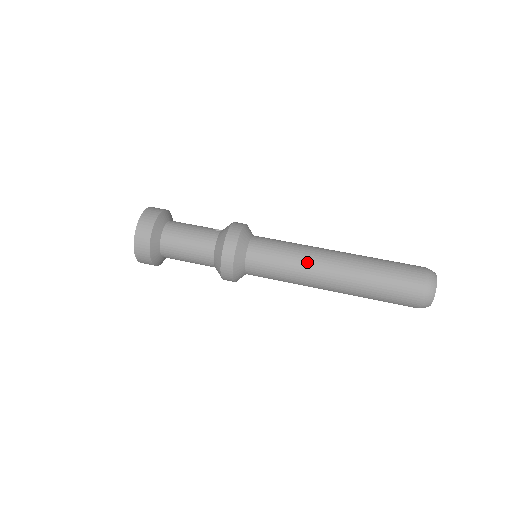
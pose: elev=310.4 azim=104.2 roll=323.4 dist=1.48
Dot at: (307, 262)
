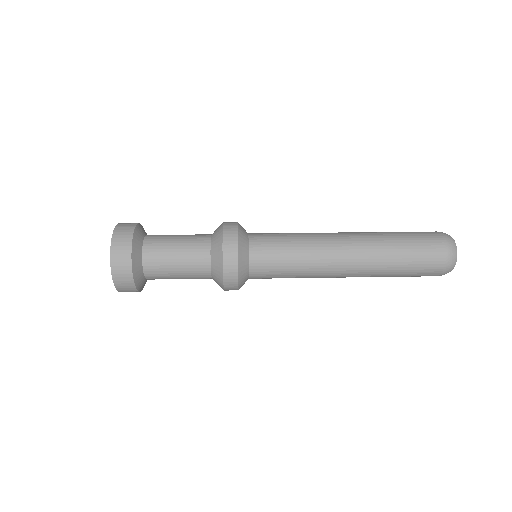
Dot at: (316, 234)
